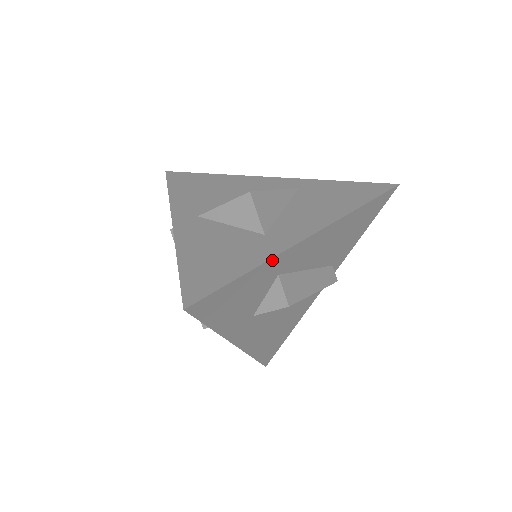
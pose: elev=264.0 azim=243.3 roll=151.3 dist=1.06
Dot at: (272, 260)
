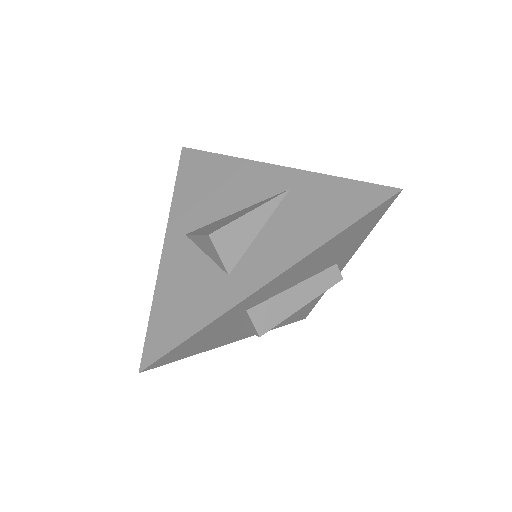
Dot at: (224, 315)
